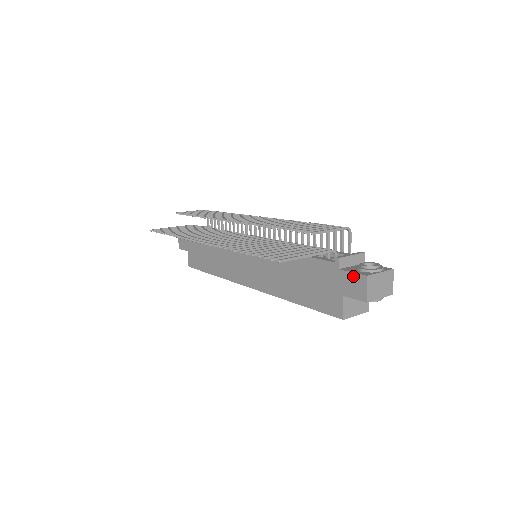
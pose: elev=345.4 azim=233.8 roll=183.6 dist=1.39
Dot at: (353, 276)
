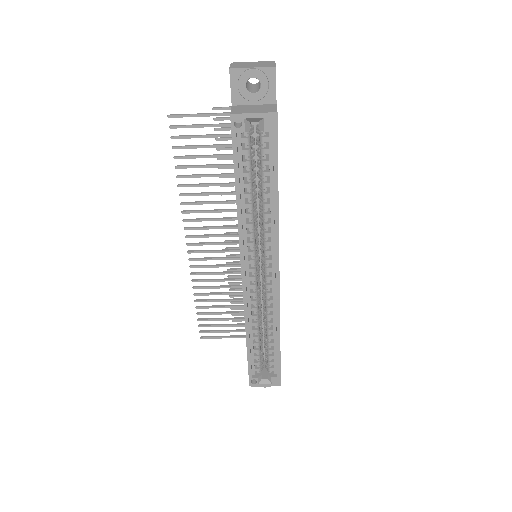
Dot at: occluded
